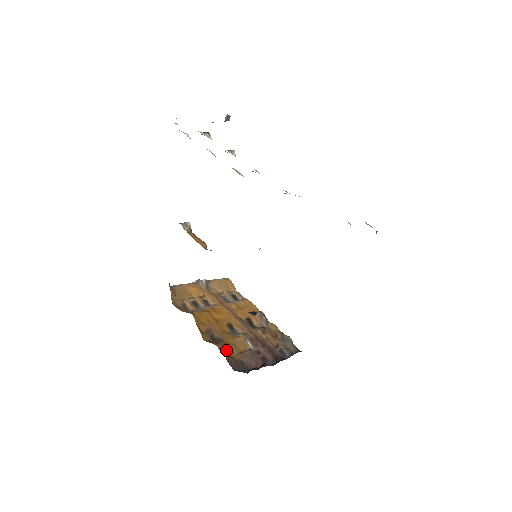
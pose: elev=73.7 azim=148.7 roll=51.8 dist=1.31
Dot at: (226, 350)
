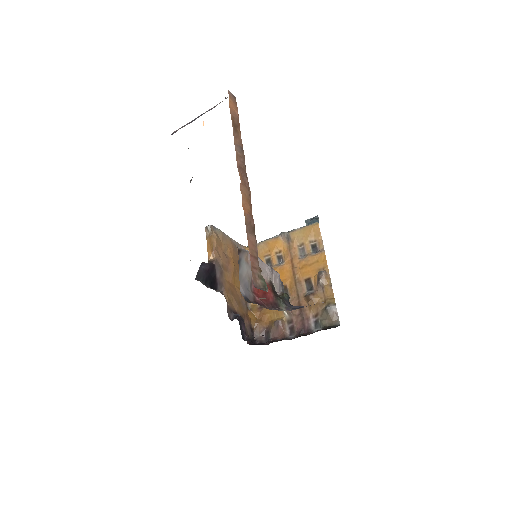
Dot at: (262, 317)
